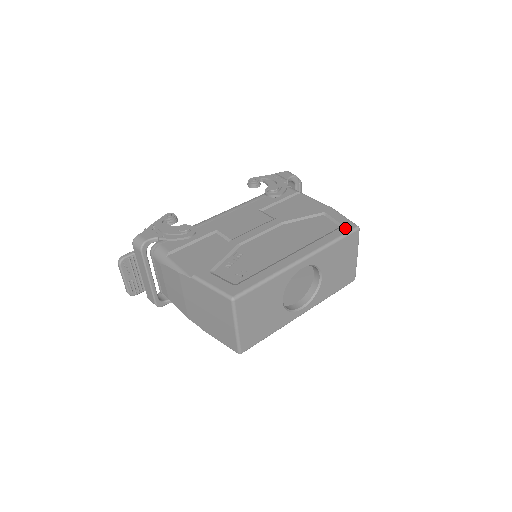
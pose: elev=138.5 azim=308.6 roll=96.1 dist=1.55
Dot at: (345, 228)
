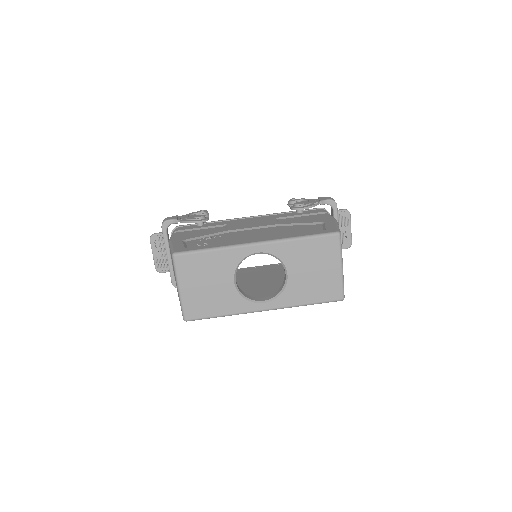
Dot at: (324, 231)
